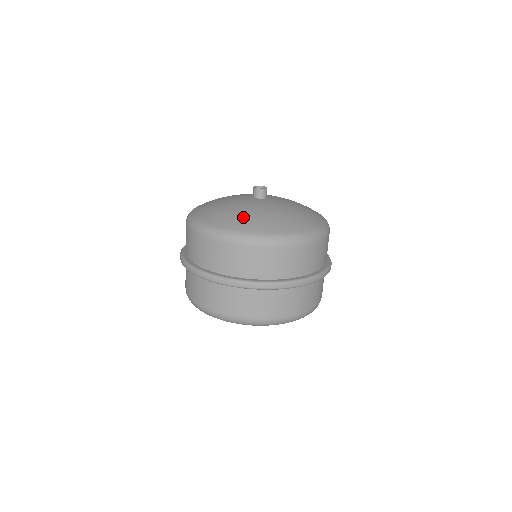
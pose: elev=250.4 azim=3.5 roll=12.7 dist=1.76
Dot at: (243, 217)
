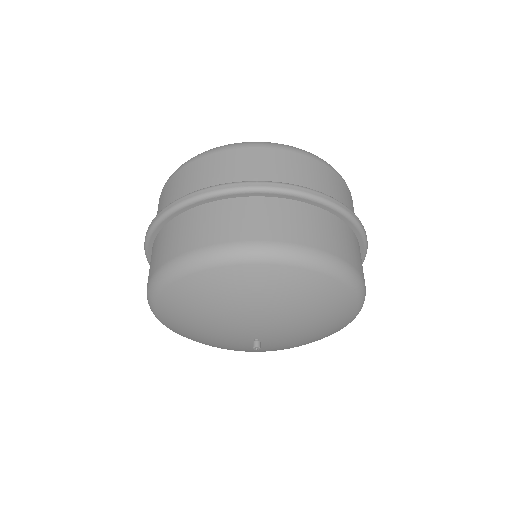
Dot at: occluded
